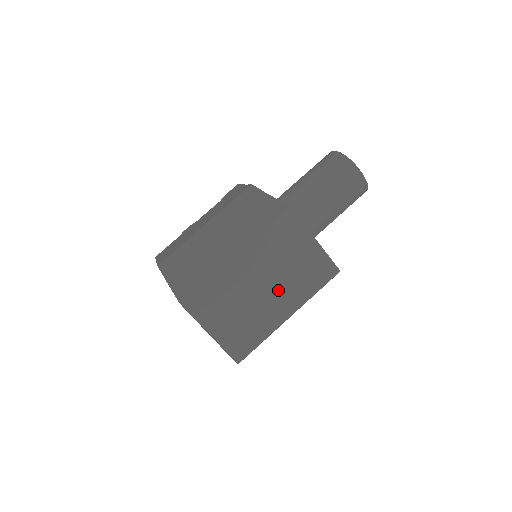
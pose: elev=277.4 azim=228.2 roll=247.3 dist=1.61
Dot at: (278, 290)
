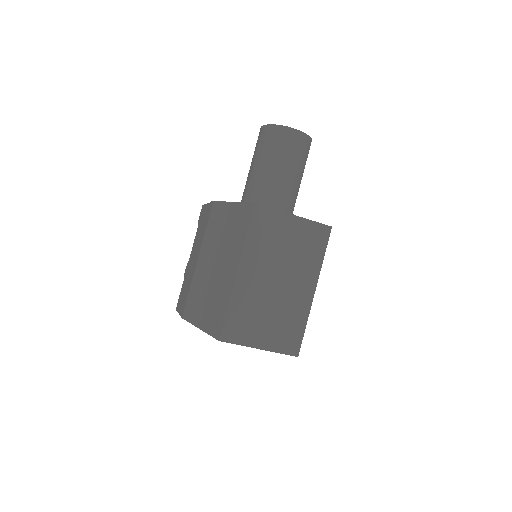
Dot at: (291, 277)
